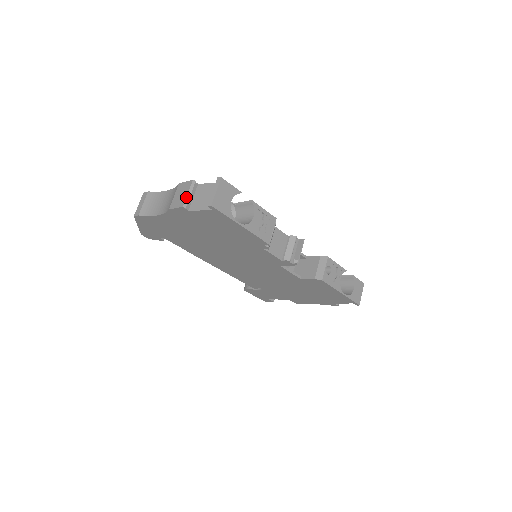
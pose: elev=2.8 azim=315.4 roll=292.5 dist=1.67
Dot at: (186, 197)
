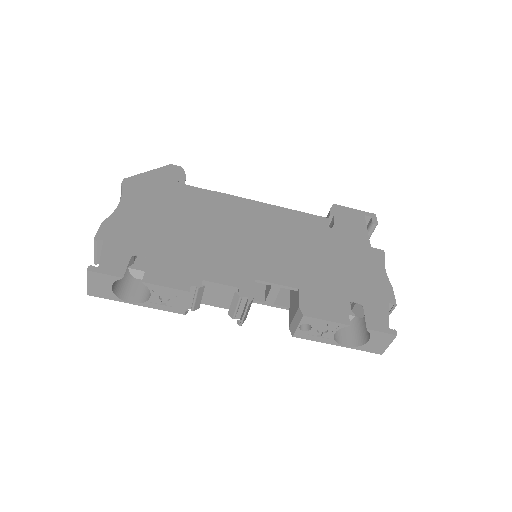
Dot at: occluded
